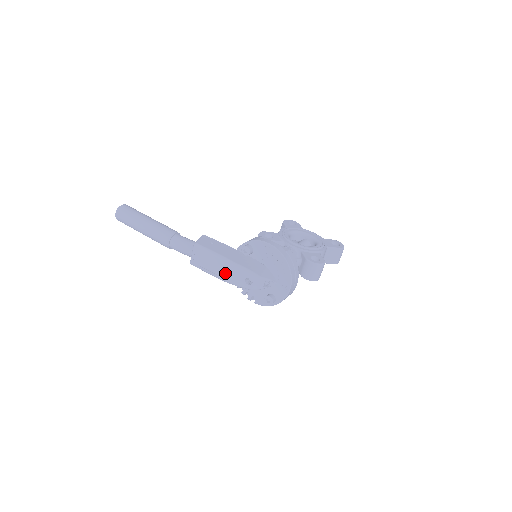
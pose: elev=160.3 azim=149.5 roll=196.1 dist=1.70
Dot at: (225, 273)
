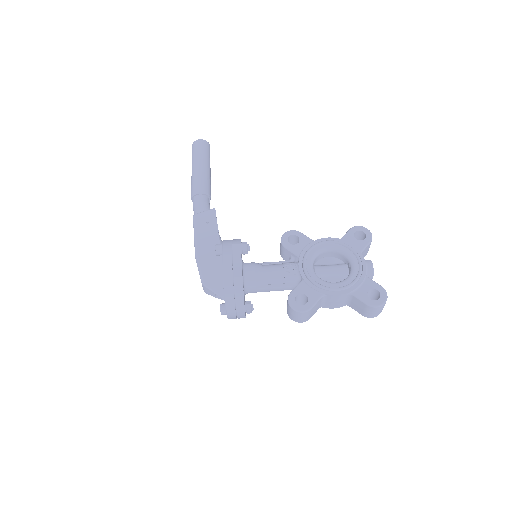
Dot at: occluded
